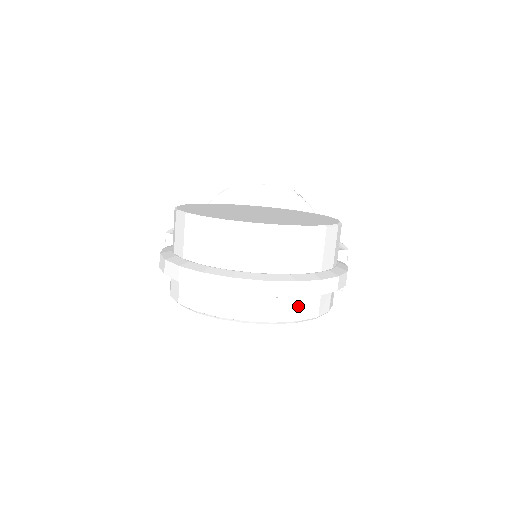
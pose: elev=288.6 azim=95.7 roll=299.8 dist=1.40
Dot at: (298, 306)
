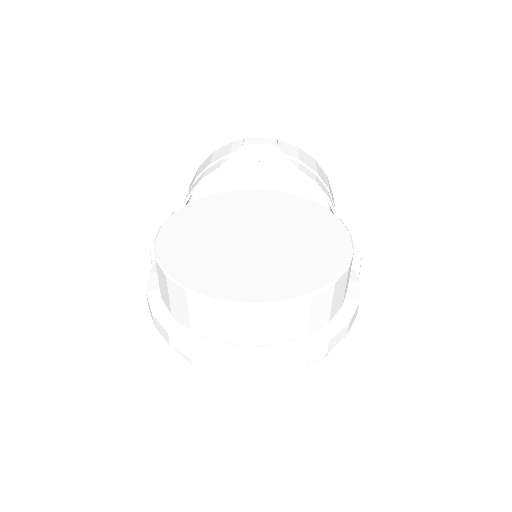
Dot at: occluded
